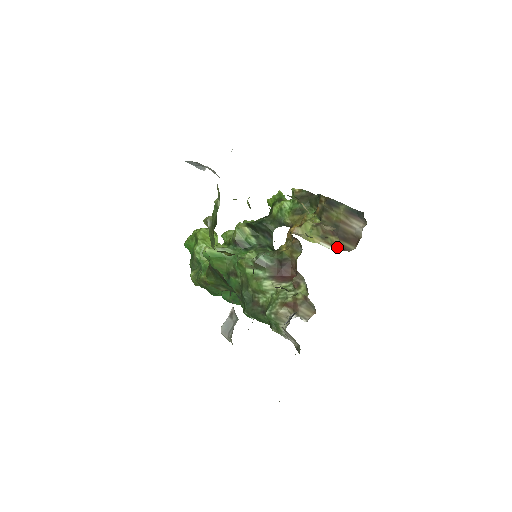
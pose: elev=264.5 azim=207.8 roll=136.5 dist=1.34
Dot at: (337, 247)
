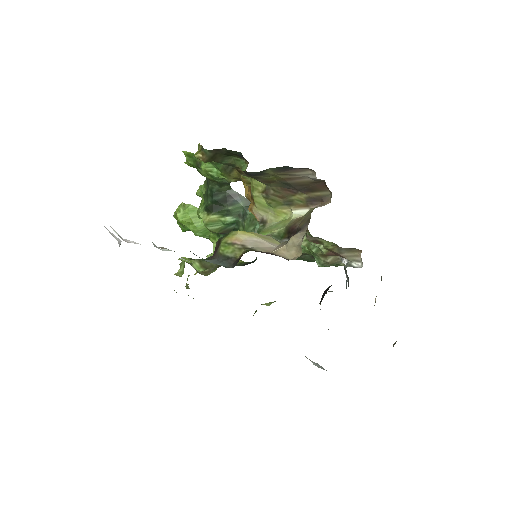
Dot at: (313, 204)
